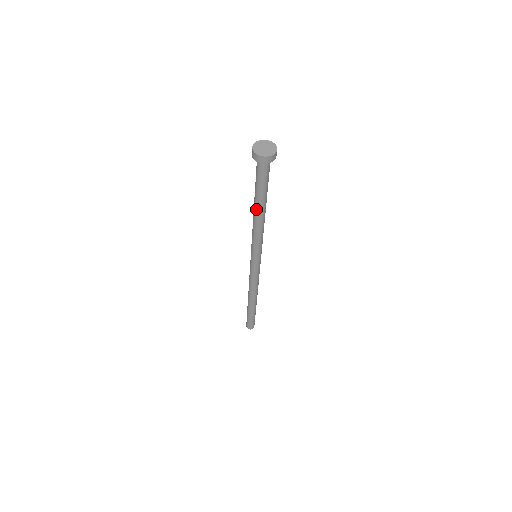
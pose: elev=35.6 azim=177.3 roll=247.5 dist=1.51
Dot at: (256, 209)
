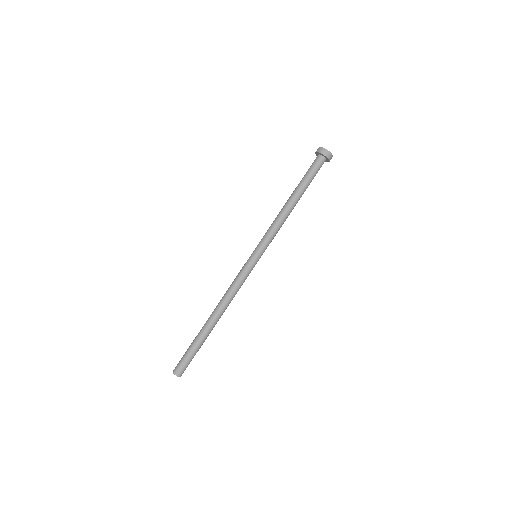
Dot at: (292, 197)
